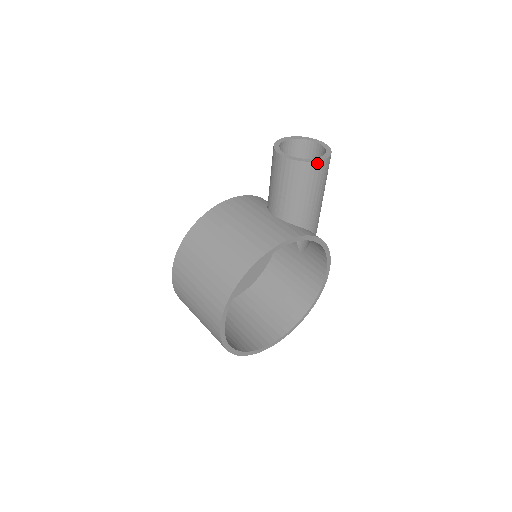
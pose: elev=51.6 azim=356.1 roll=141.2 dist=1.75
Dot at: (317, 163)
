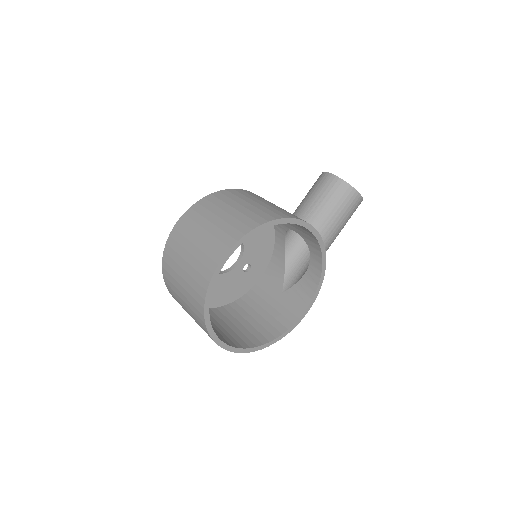
Dot at: (356, 193)
